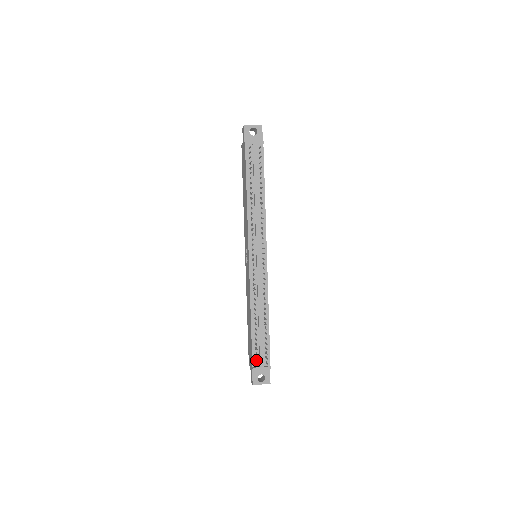
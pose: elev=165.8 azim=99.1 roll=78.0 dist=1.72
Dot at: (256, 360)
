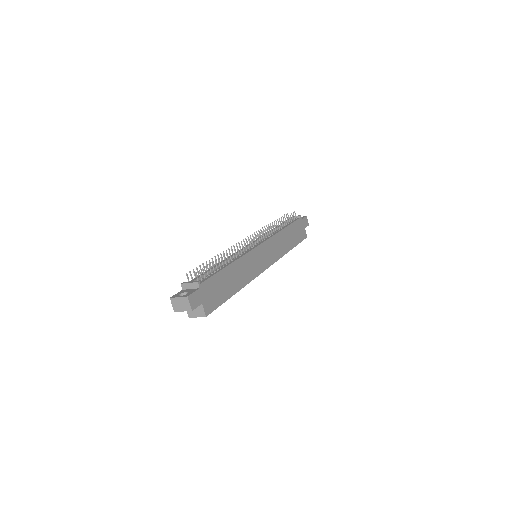
Dot at: occluded
